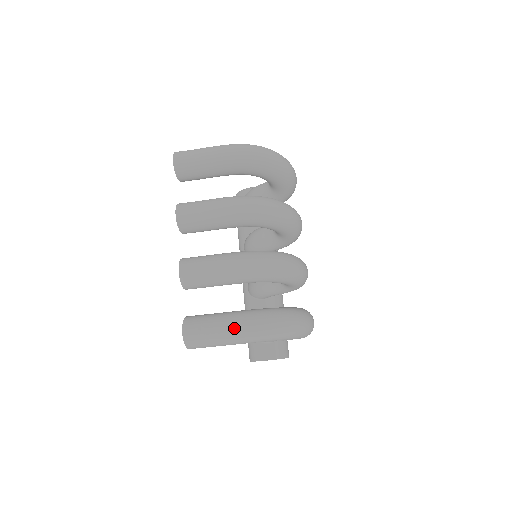
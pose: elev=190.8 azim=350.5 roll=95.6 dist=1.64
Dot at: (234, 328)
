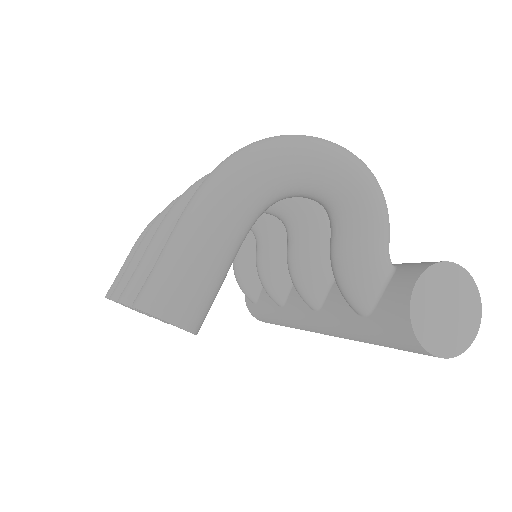
Dot at: (185, 209)
